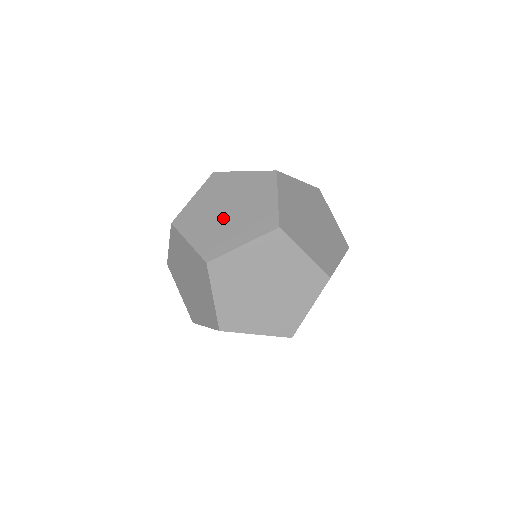
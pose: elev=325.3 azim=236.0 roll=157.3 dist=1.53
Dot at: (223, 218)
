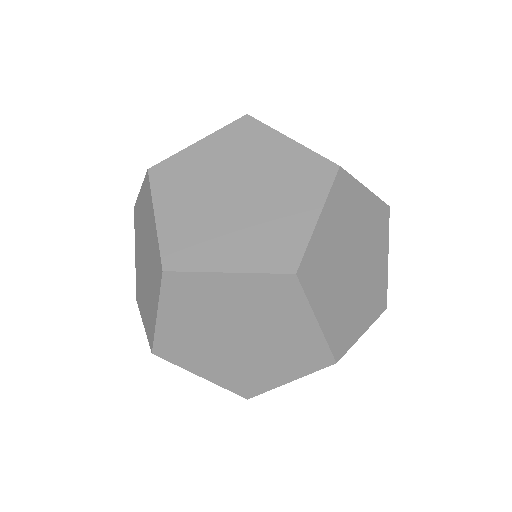
Dot at: (222, 205)
